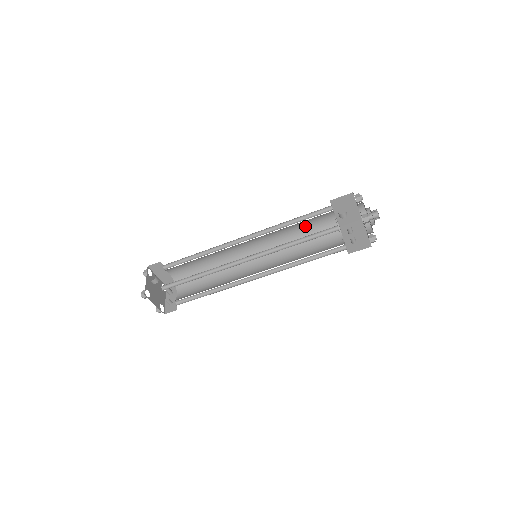
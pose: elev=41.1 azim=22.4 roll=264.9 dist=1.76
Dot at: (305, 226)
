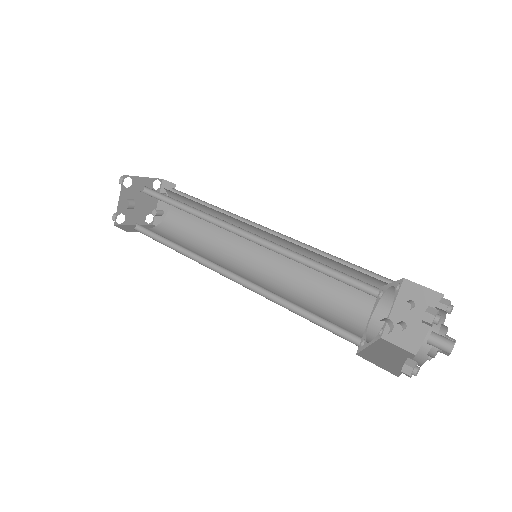
Dot at: occluded
